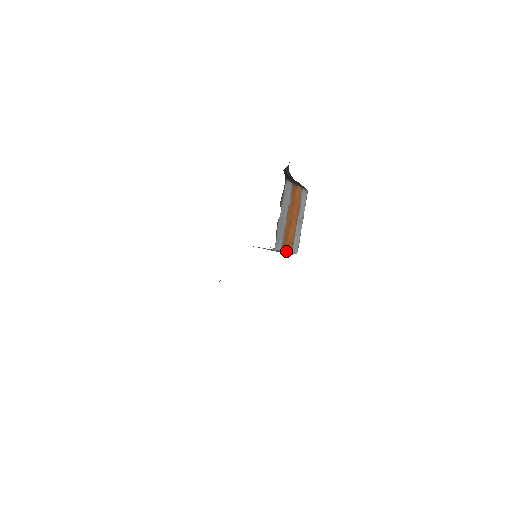
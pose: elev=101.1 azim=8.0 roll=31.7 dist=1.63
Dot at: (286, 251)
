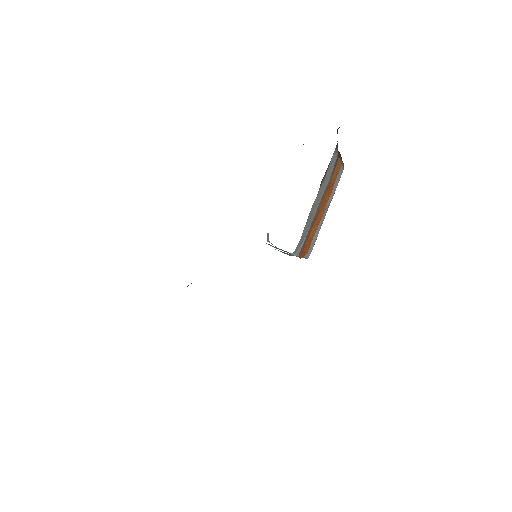
Dot at: (300, 255)
